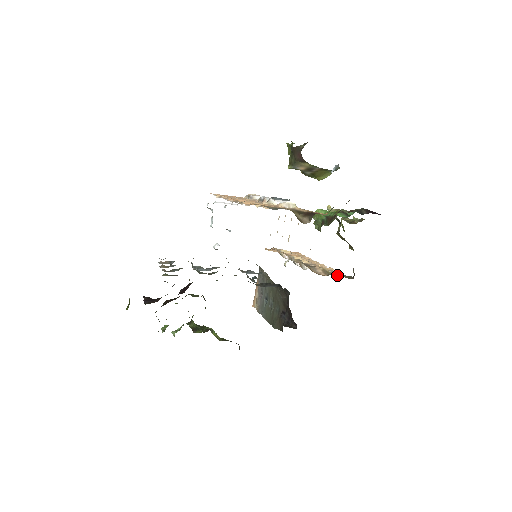
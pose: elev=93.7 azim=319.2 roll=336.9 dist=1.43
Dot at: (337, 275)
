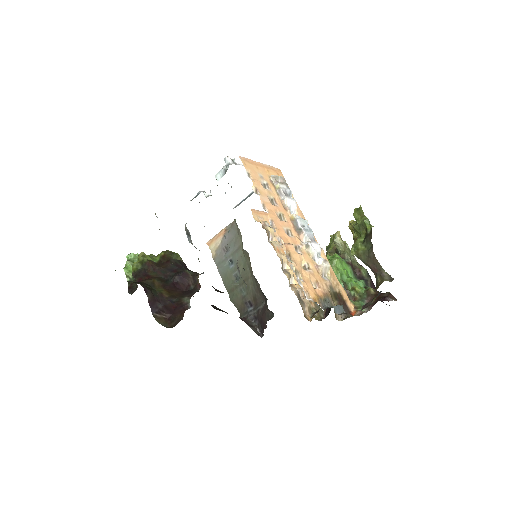
Dot at: (314, 309)
